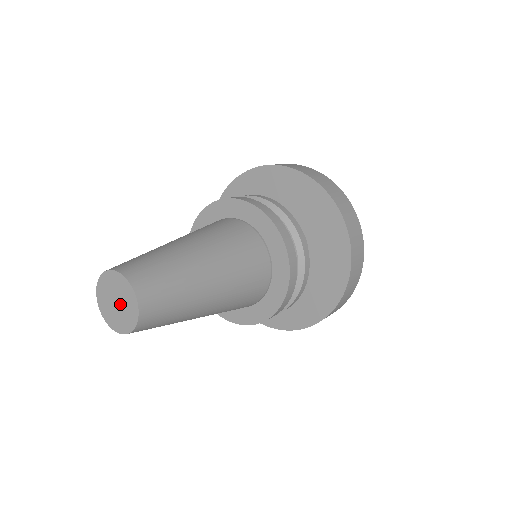
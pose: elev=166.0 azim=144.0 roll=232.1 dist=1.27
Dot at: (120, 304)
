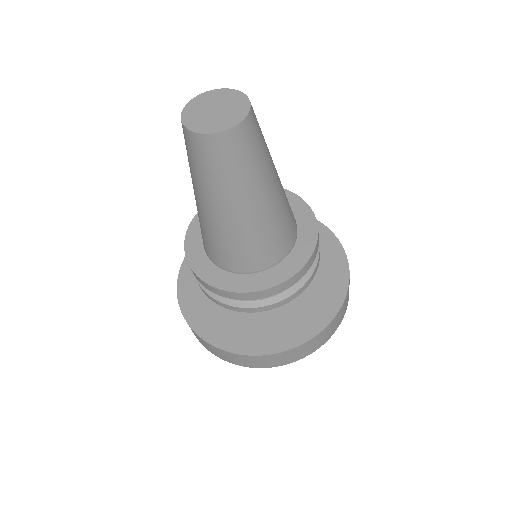
Dot at: (221, 109)
